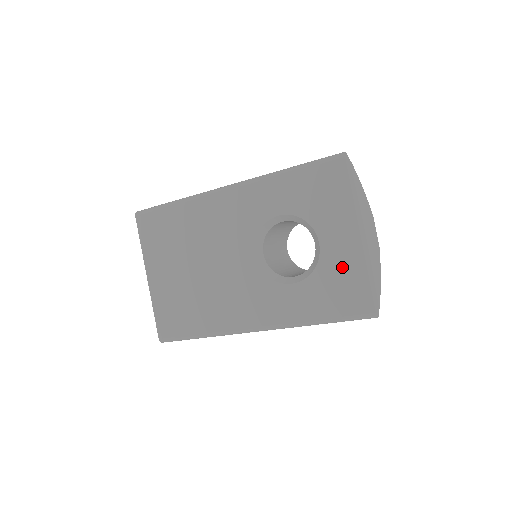
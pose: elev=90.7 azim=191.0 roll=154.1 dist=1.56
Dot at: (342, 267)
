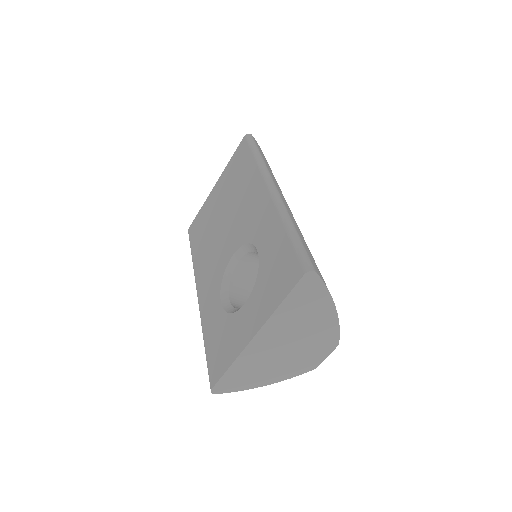
Dot at: (233, 337)
